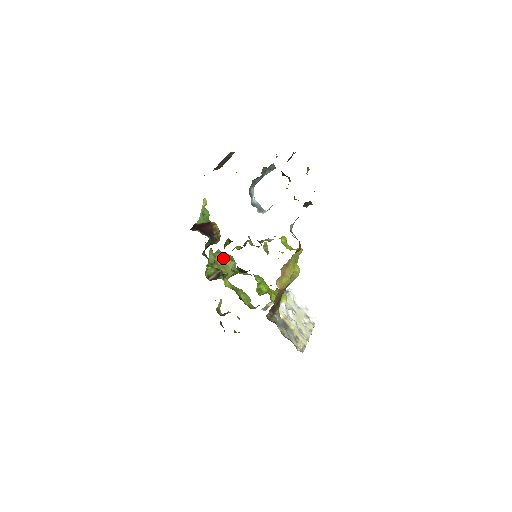
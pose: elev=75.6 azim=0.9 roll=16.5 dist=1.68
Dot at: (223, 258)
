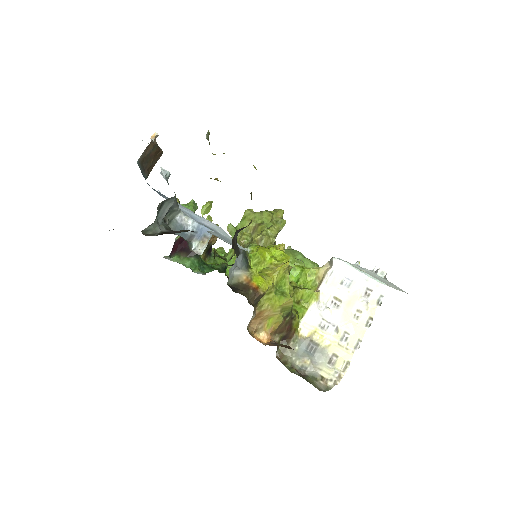
Dot at: (251, 226)
